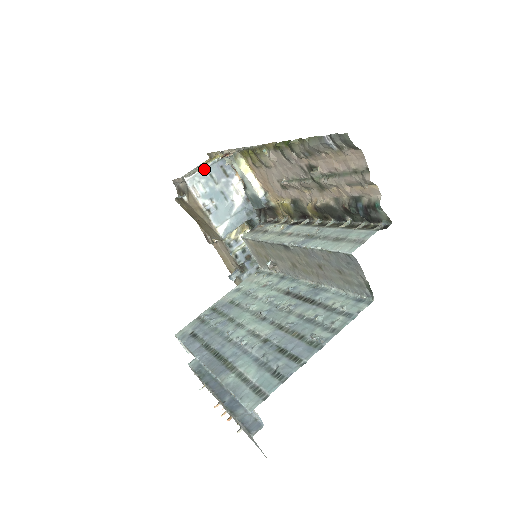
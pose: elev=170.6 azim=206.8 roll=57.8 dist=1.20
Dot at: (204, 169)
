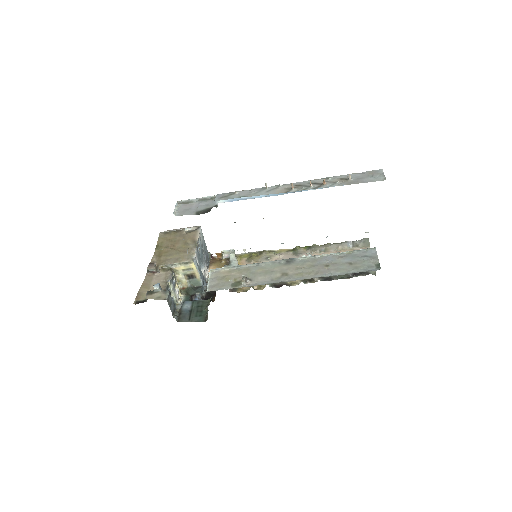
Dot at: occluded
